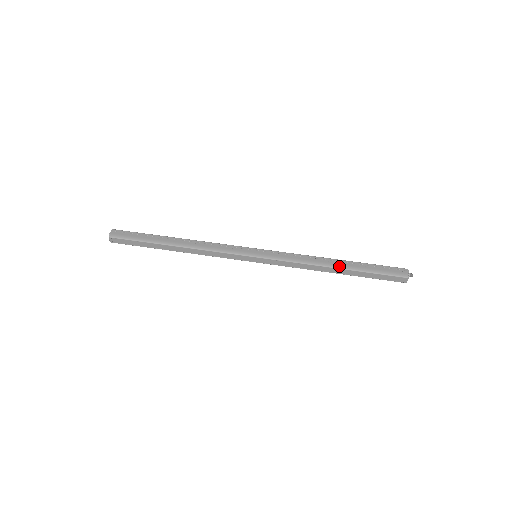
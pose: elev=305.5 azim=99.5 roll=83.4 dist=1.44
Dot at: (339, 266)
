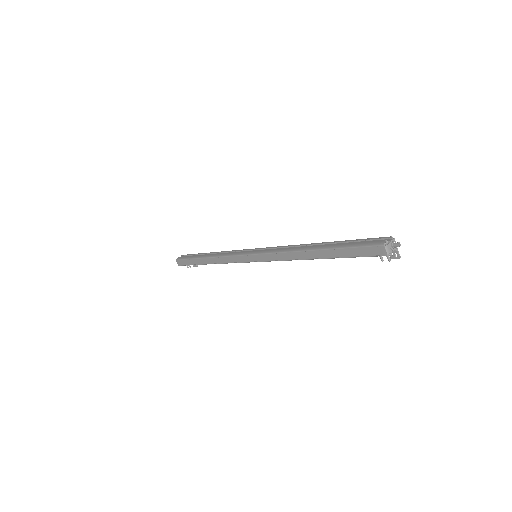
Dot at: (314, 248)
